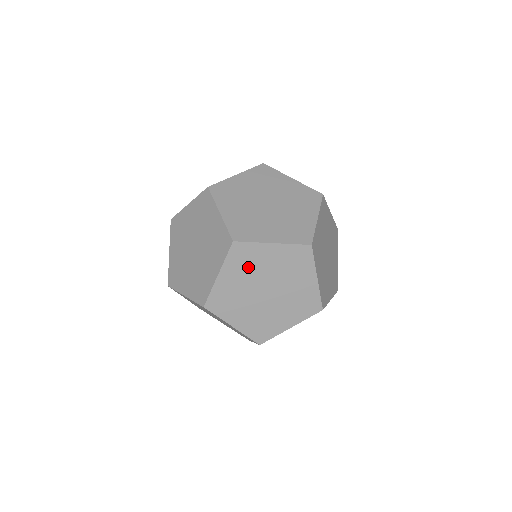
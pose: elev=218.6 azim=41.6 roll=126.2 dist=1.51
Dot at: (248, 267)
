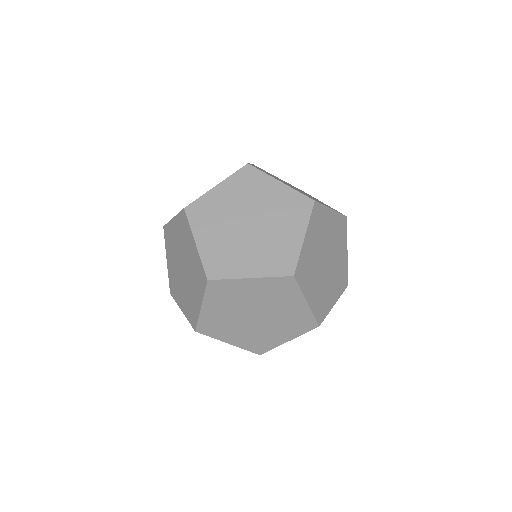
Dot at: (172, 247)
